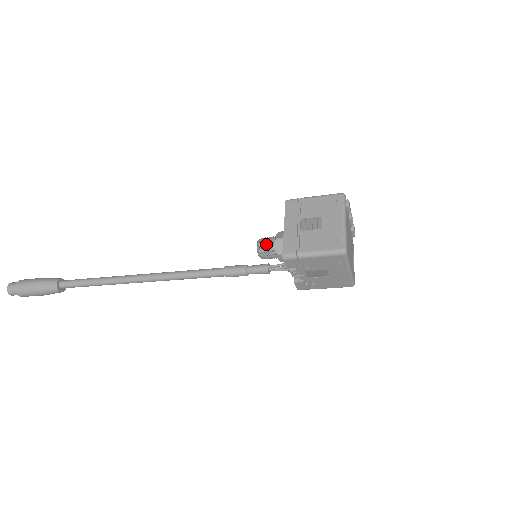
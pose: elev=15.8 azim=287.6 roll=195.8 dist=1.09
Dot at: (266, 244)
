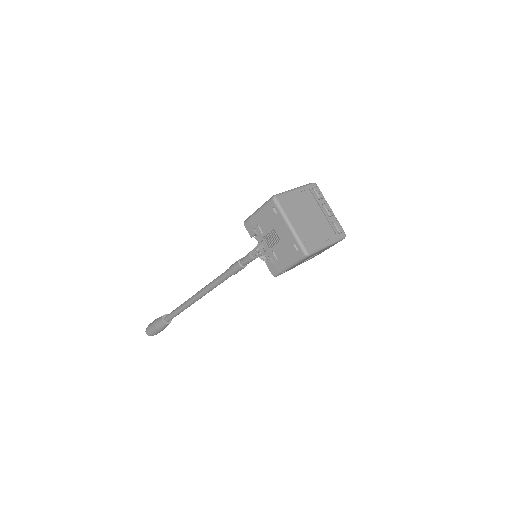
Dot at: occluded
